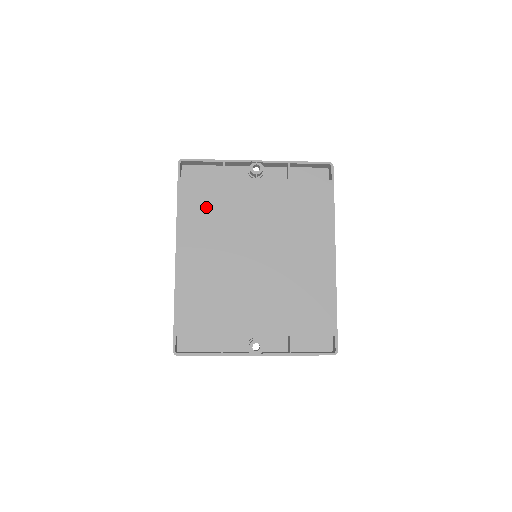
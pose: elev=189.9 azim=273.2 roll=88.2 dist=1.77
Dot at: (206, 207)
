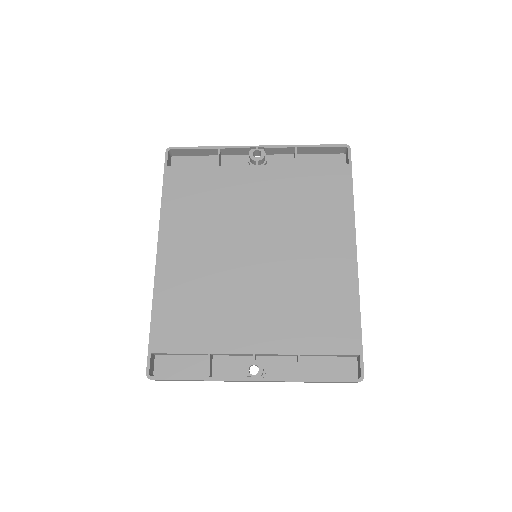
Dot at: (196, 199)
